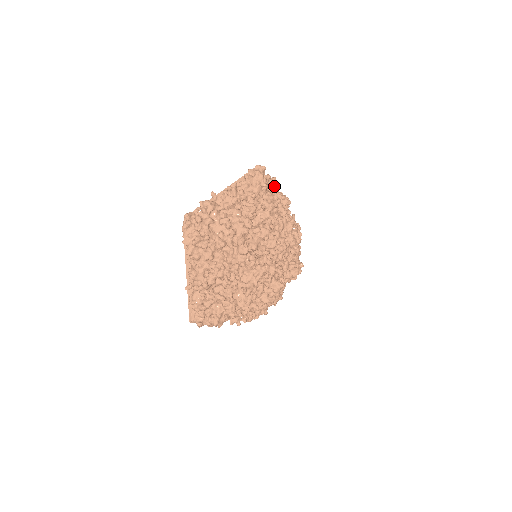
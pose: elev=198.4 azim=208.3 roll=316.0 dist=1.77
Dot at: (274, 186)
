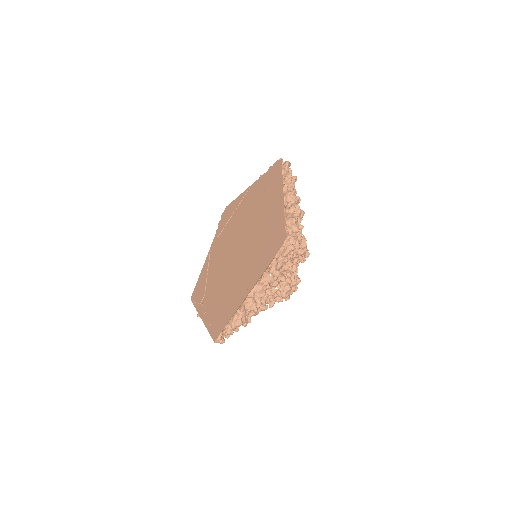
Dot at: occluded
